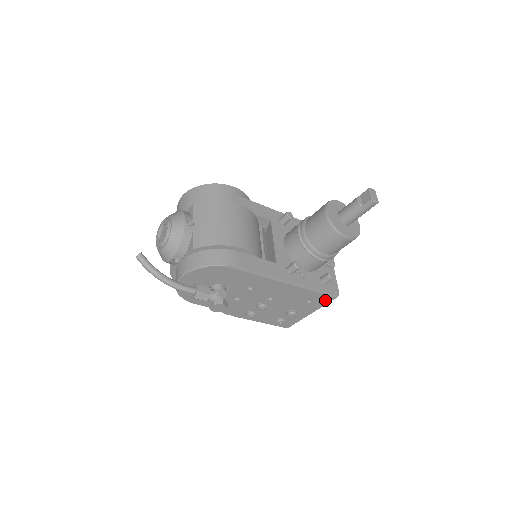
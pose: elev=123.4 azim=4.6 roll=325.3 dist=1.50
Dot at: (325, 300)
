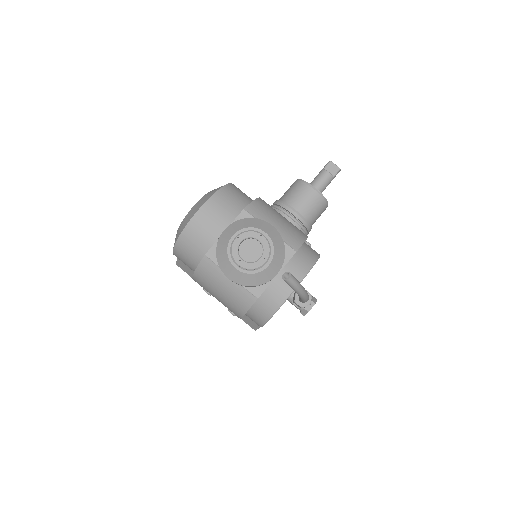
Dot at: occluded
